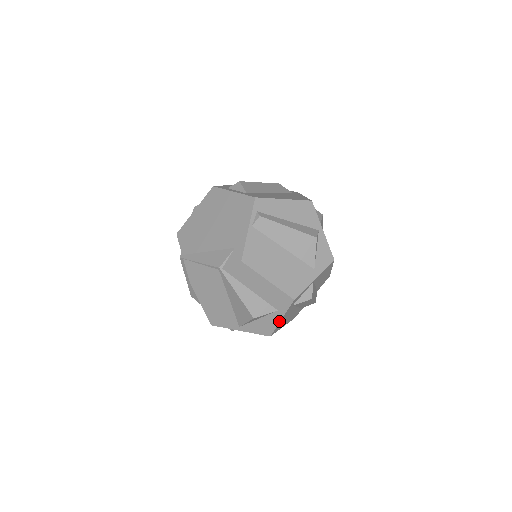
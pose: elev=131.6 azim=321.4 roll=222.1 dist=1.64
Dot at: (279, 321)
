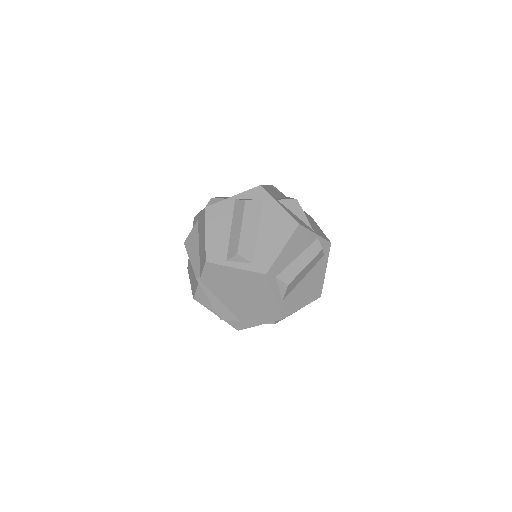
Dot at: occluded
